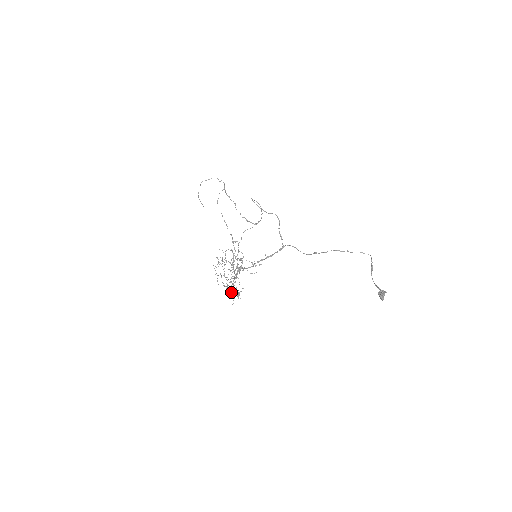
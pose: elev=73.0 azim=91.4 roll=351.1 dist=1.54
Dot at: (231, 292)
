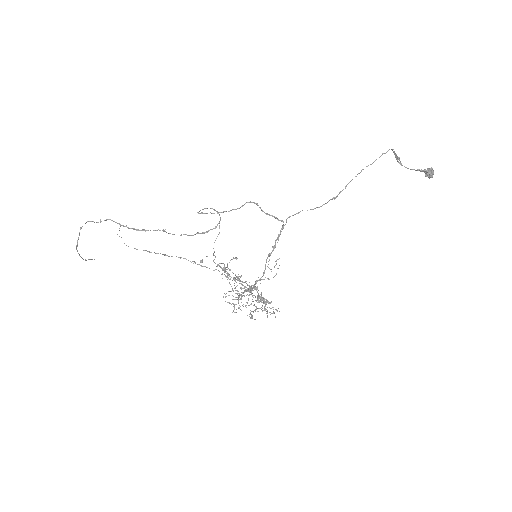
Dot at: (265, 309)
